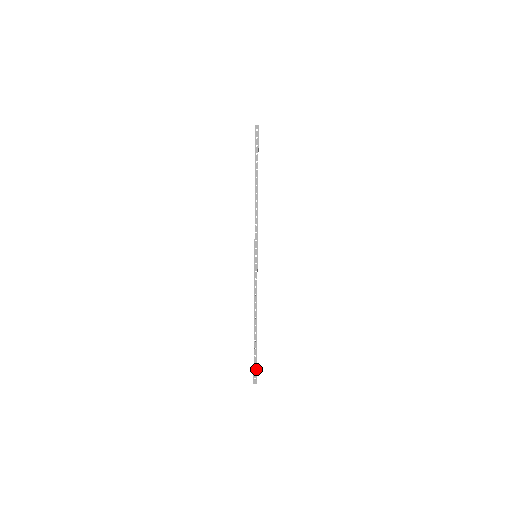
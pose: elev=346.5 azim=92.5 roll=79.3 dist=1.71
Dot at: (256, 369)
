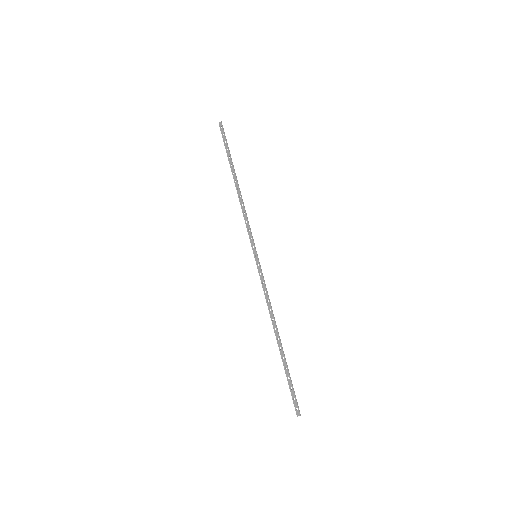
Dot at: (294, 396)
